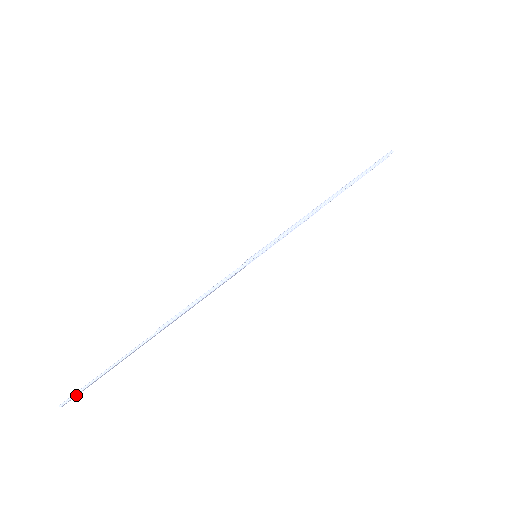
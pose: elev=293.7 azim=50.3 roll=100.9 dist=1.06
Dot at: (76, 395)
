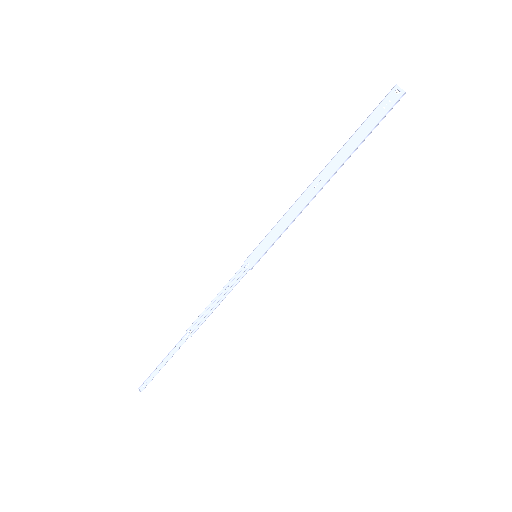
Dot at: (147, 383)
